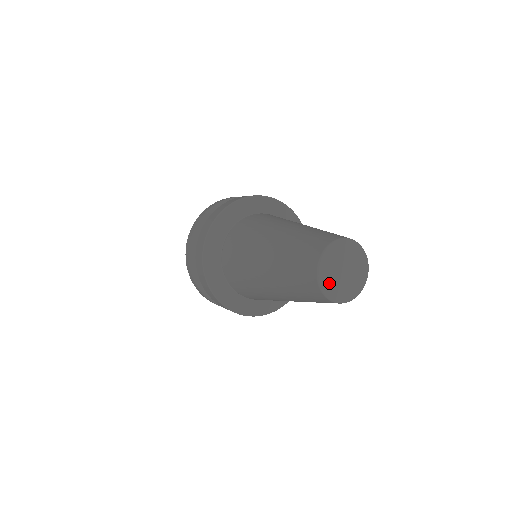
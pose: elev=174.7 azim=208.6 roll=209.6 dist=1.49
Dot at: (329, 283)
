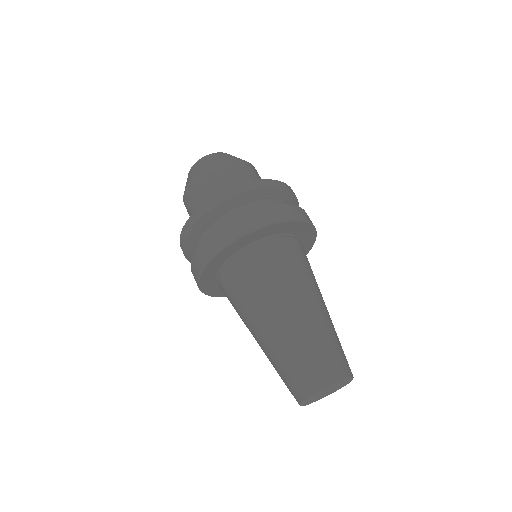
Dot at: (309, 402)
